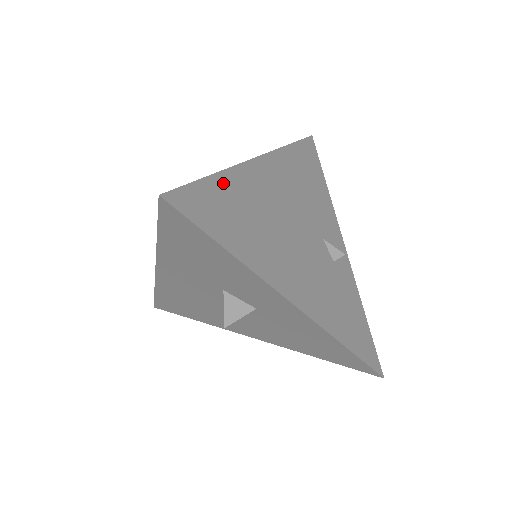
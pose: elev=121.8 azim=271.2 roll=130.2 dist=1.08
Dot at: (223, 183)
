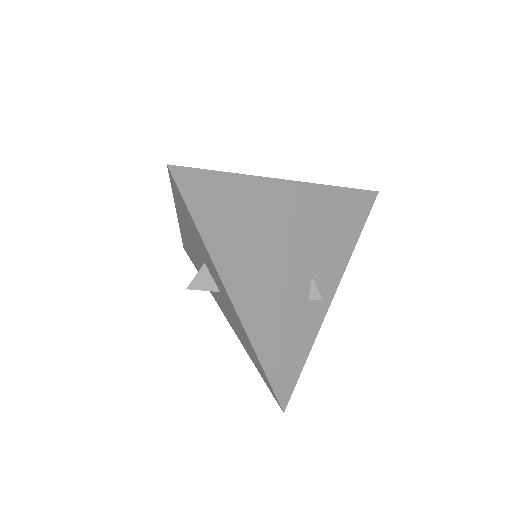
Dot at: (237, 184)
